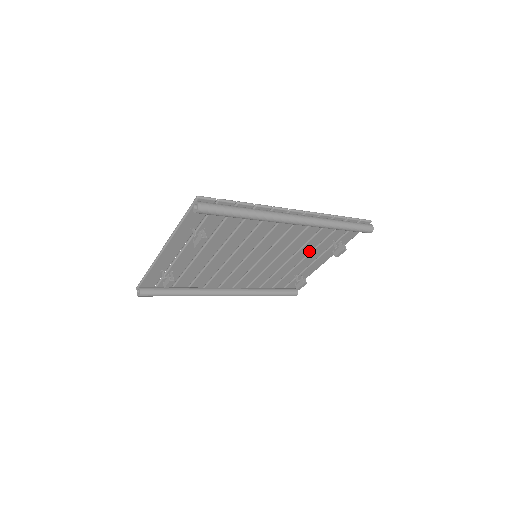
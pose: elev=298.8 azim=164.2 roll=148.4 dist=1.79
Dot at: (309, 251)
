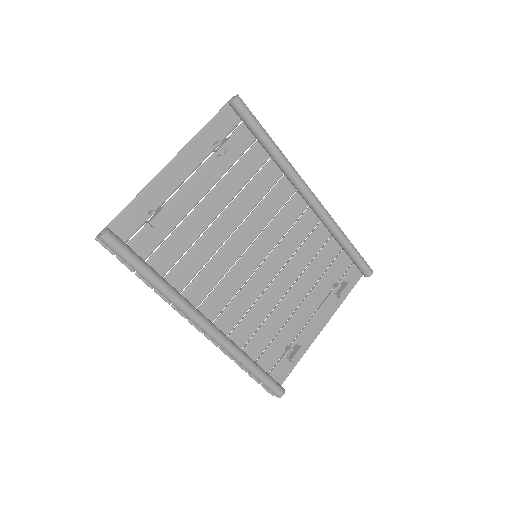
Dot at: (308, 290)
